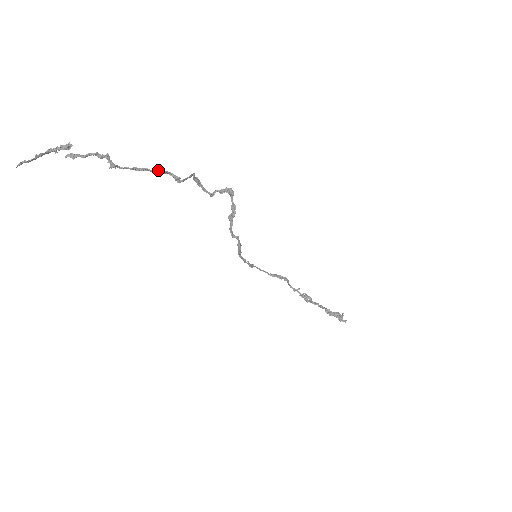
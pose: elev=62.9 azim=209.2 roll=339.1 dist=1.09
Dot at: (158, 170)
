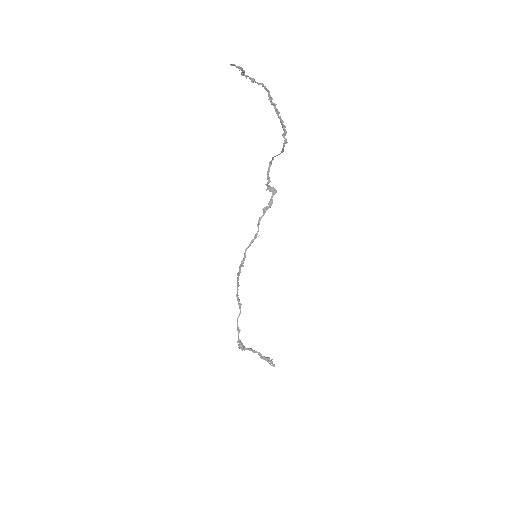
Dot at: (285, 127)
